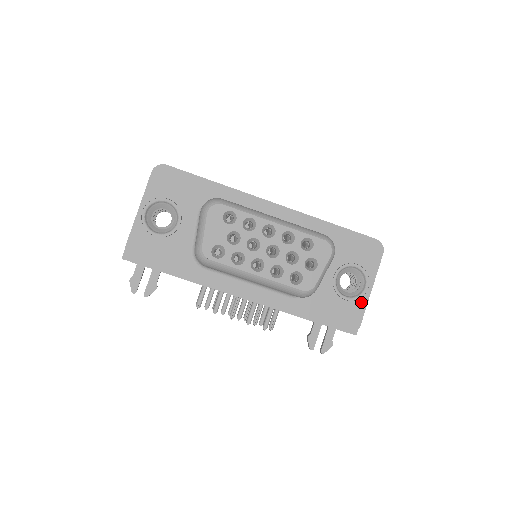
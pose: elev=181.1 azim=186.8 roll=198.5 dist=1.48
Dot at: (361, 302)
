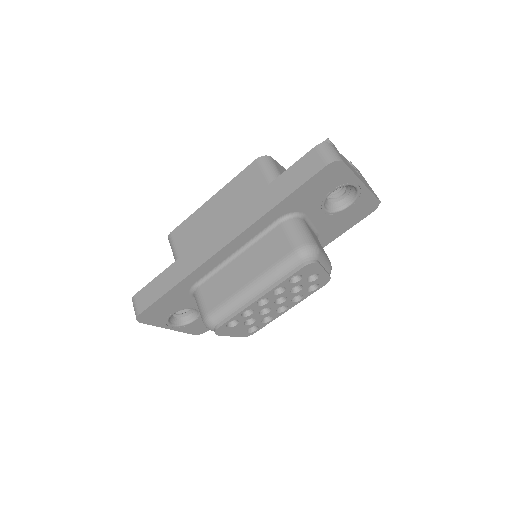
Dot at: (363, 195)
